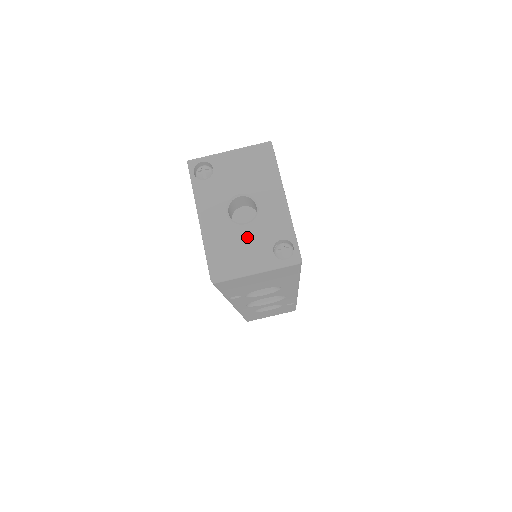
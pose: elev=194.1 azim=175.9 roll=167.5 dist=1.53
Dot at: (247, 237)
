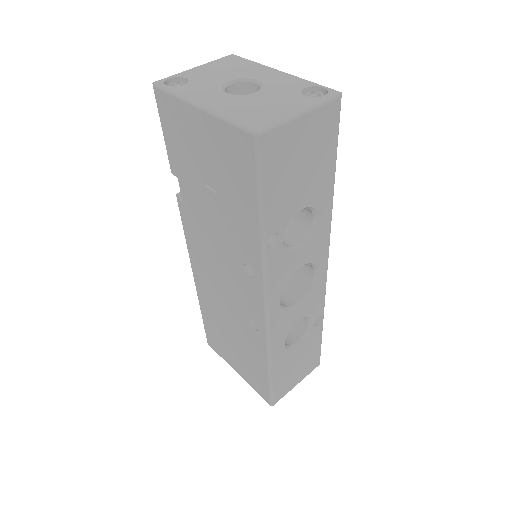
Dot at: (266, 97)
